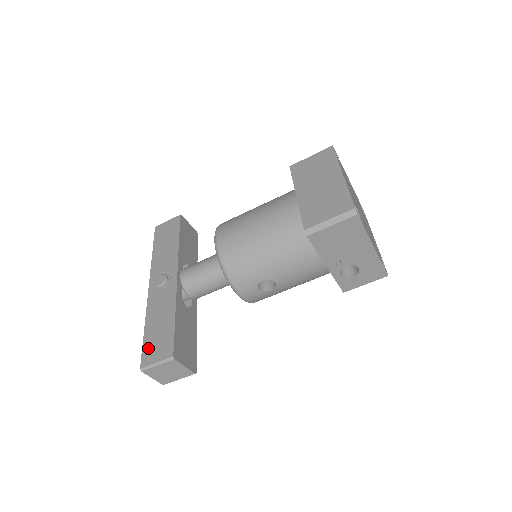
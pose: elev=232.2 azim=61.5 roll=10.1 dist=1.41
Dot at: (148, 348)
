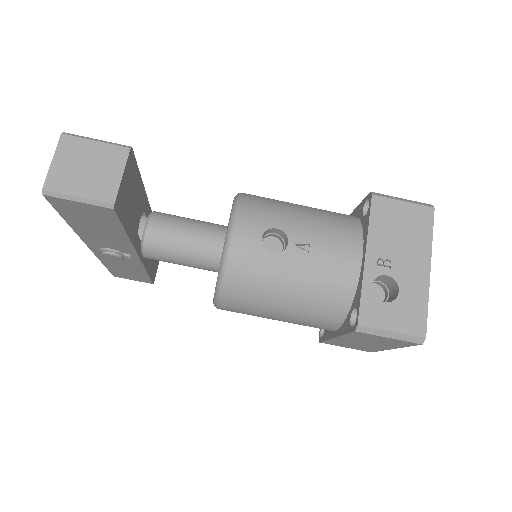
Dot at: occluded
